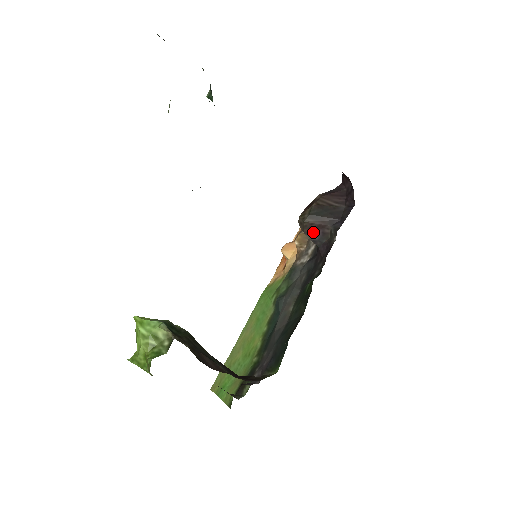
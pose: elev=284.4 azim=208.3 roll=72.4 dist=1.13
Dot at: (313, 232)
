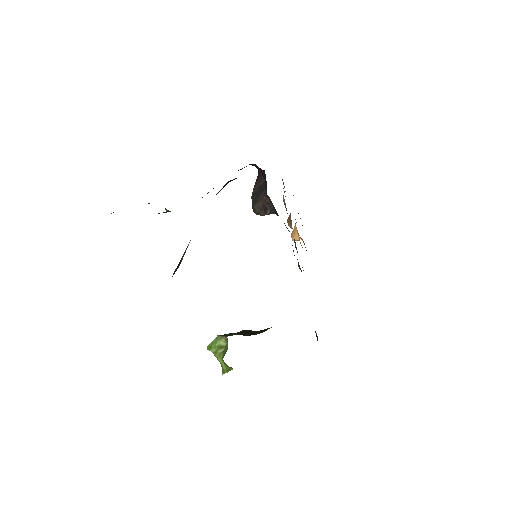
Dot at: (265, 210)
